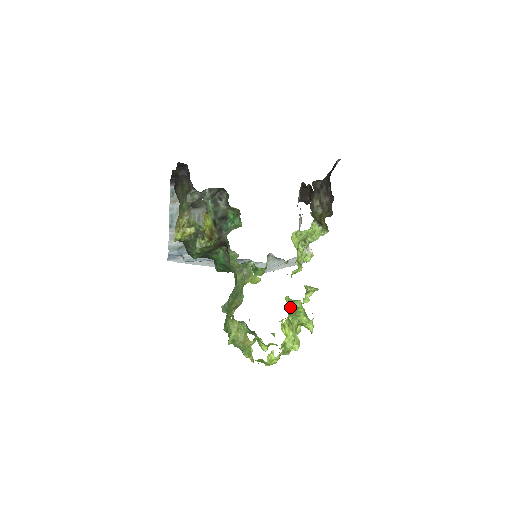
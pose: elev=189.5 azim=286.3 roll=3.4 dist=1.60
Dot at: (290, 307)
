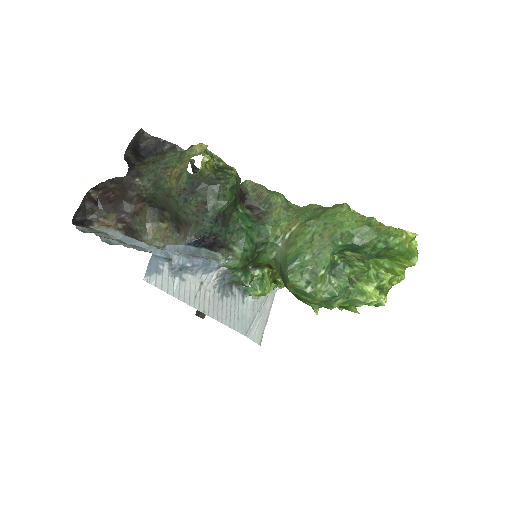
Dot at: occluded
